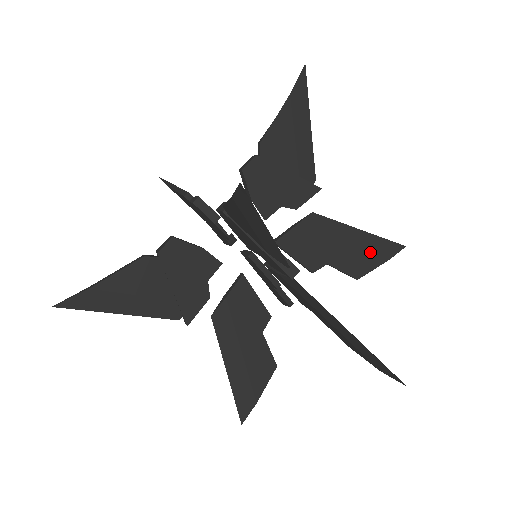
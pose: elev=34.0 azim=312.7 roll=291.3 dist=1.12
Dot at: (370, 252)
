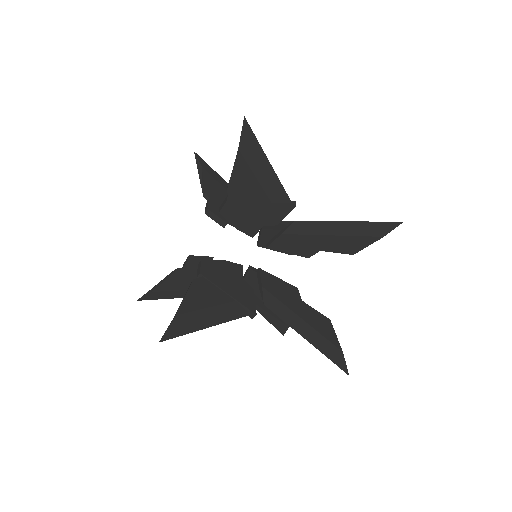
Dot at: (361, 235)
